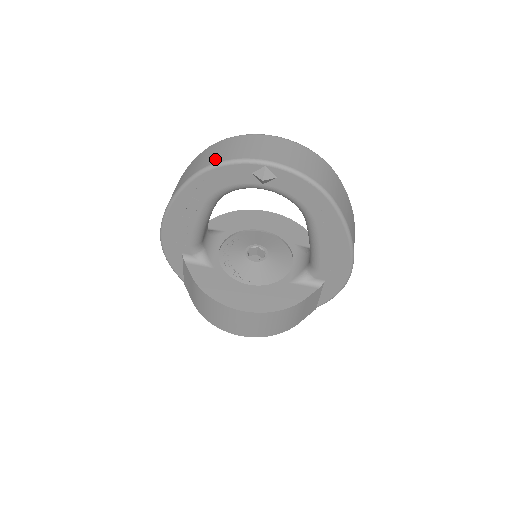
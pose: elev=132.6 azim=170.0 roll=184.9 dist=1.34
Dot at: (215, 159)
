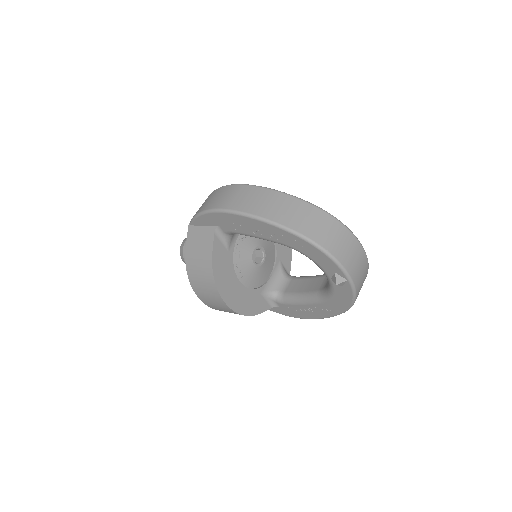
Dot at: (327, 243)
